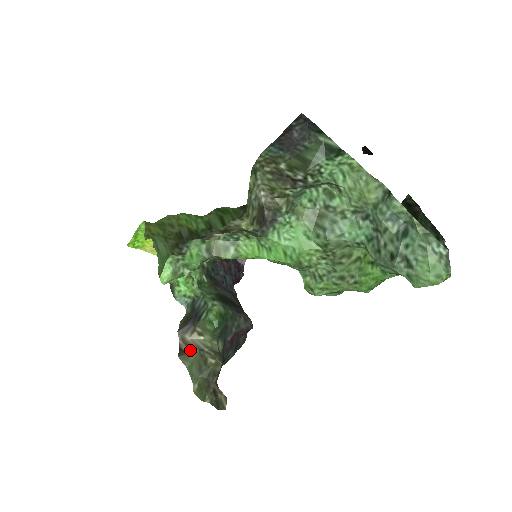
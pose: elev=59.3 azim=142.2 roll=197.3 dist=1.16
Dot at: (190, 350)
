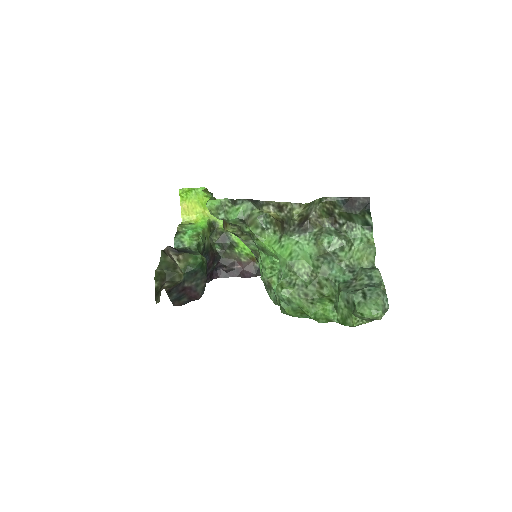
Dot at: (170, 256)
